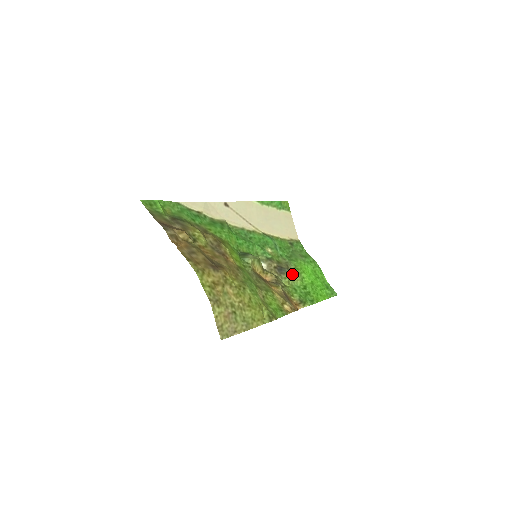
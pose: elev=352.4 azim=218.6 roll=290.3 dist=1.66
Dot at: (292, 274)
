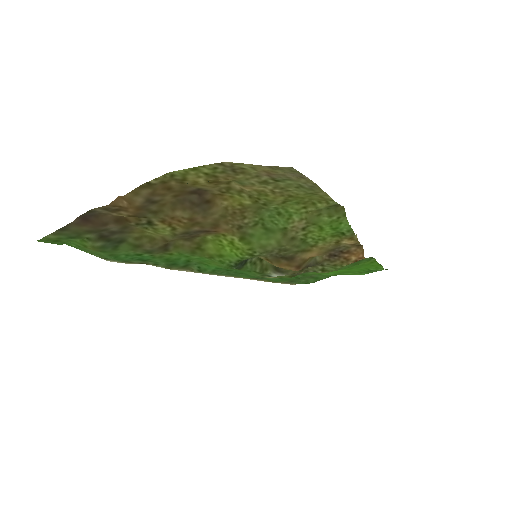
Dot at: occluded
